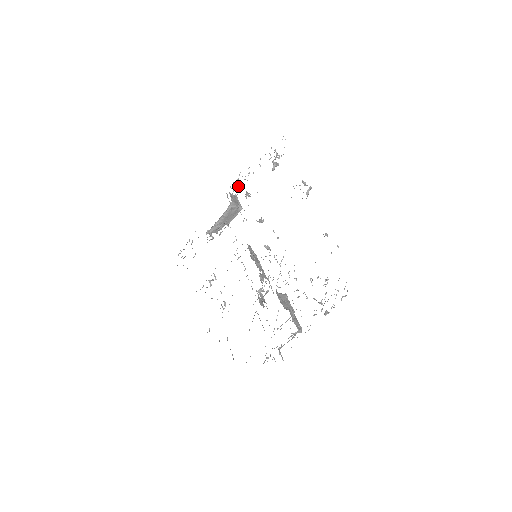
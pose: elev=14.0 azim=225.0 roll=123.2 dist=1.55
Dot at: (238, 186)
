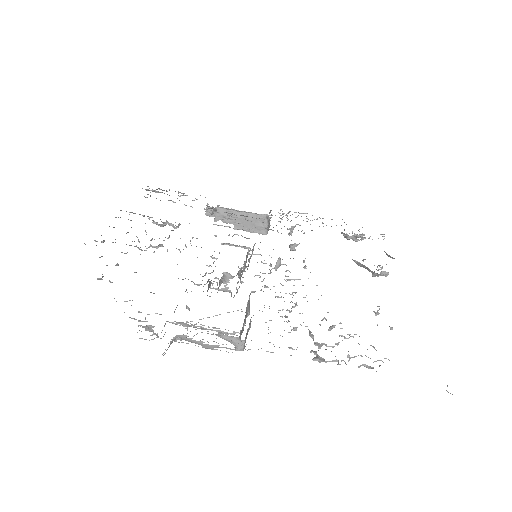
Dot at: occluded
